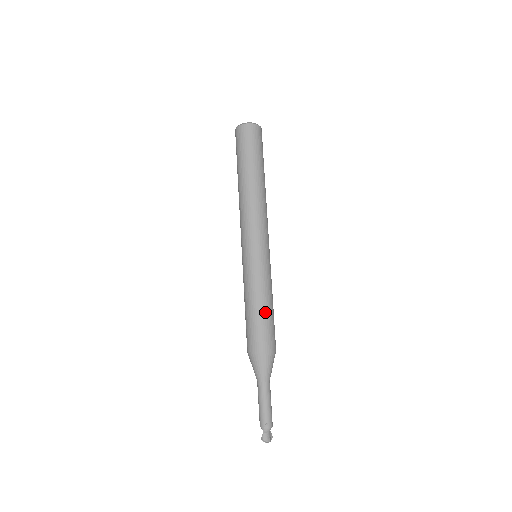
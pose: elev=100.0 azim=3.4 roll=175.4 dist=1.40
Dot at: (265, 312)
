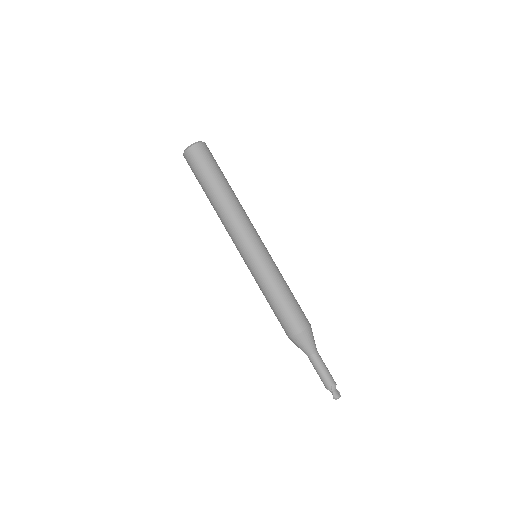
Dot at: (289, 298)
